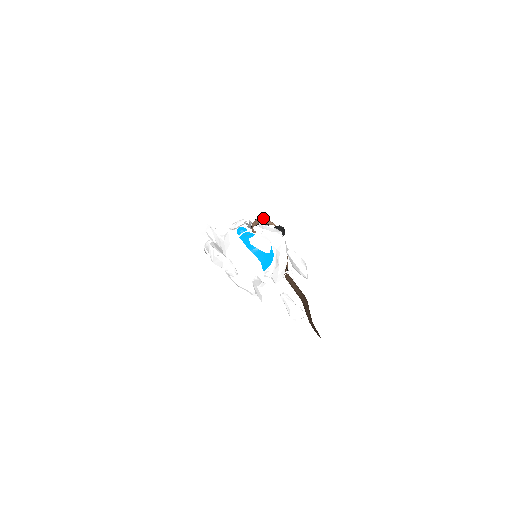
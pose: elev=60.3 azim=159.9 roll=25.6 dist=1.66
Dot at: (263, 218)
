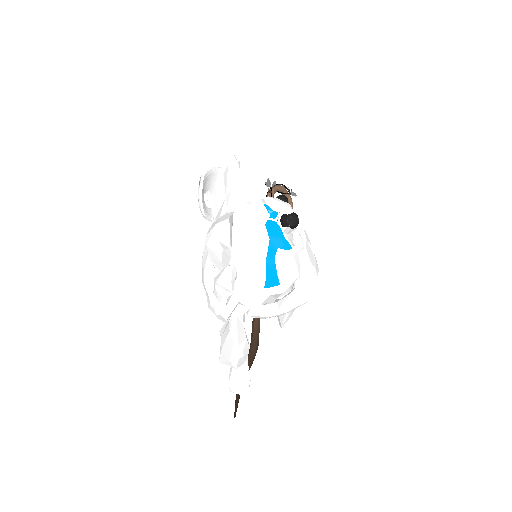
Dot at: (289, 190)
